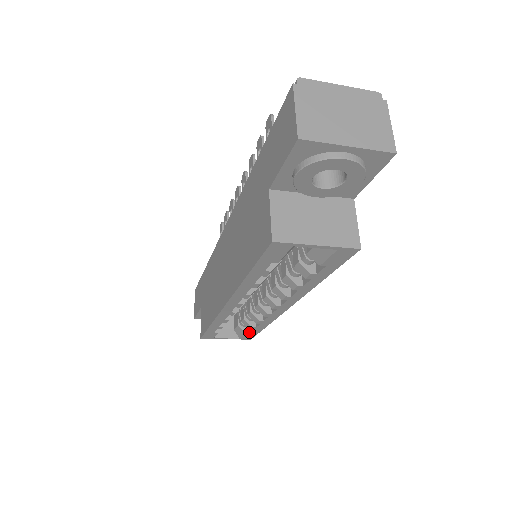
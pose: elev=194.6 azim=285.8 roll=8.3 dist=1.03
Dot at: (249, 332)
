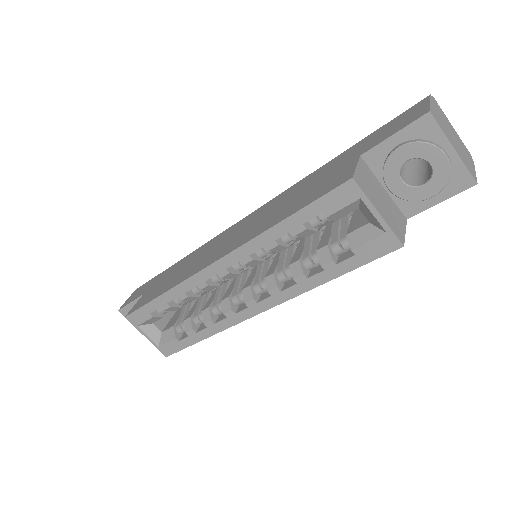
Dot at: (179, 340)
